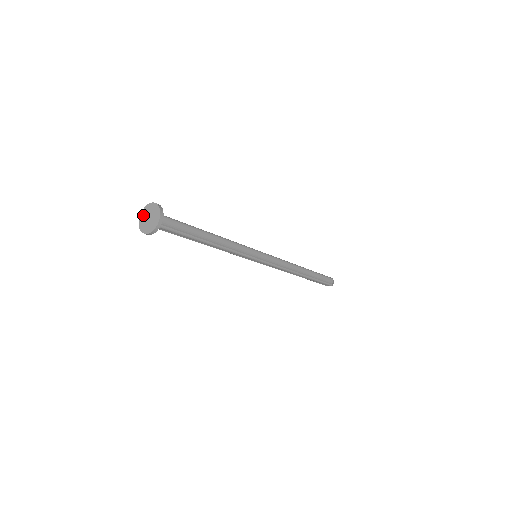
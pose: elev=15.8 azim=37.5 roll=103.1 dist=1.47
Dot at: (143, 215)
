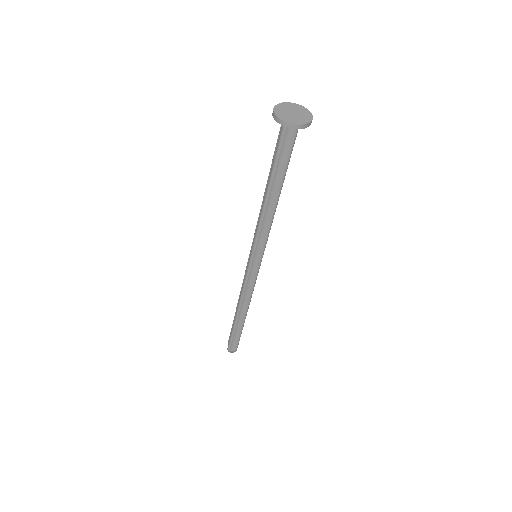
Dot at: (280, 108)
